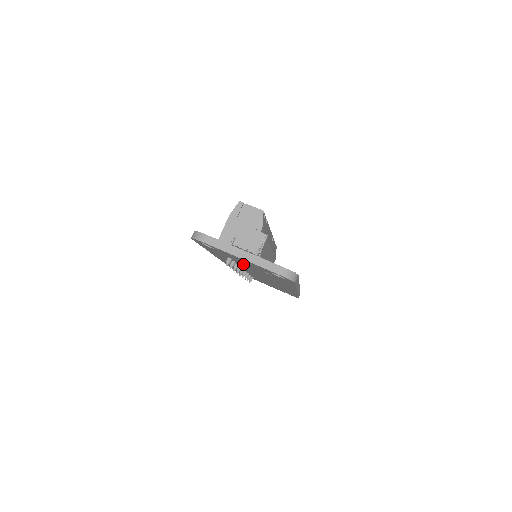
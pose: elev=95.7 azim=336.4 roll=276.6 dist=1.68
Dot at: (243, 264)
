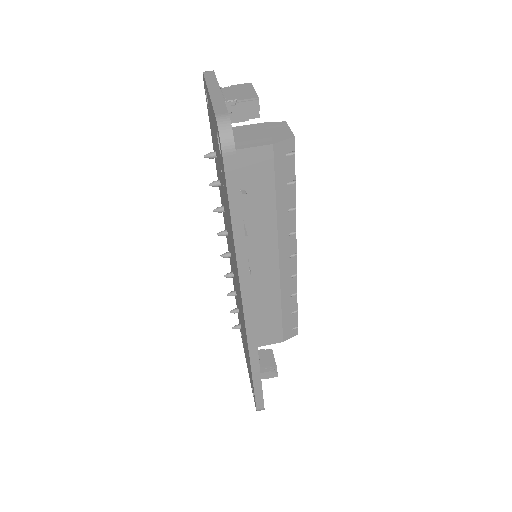
Dot at: occluded
